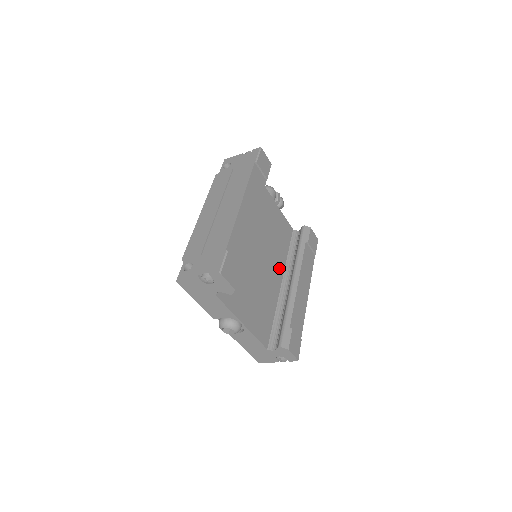
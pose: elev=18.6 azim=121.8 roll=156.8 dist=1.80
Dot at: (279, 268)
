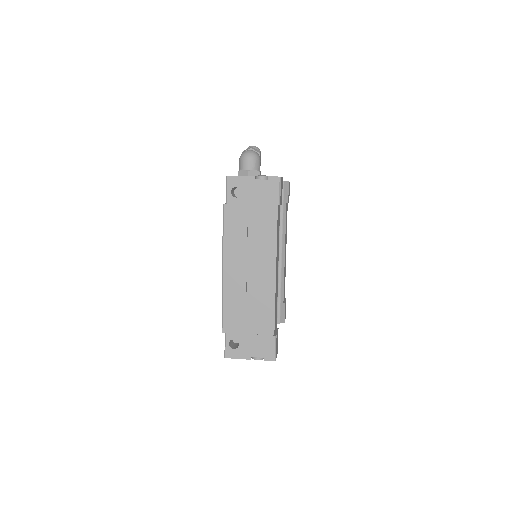
Dot at: occluded
